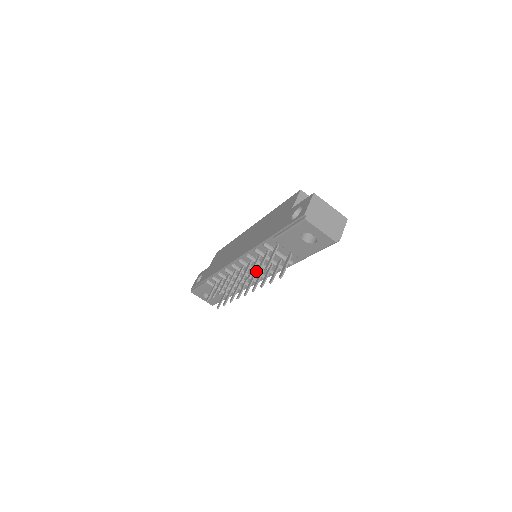
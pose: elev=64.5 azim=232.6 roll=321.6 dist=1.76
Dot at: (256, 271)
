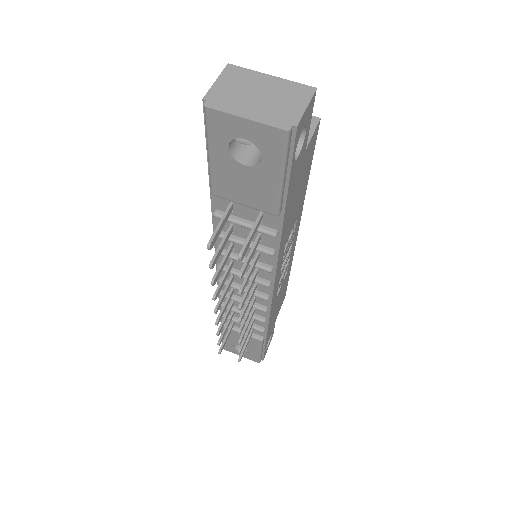
Dot at: (250, 276)
